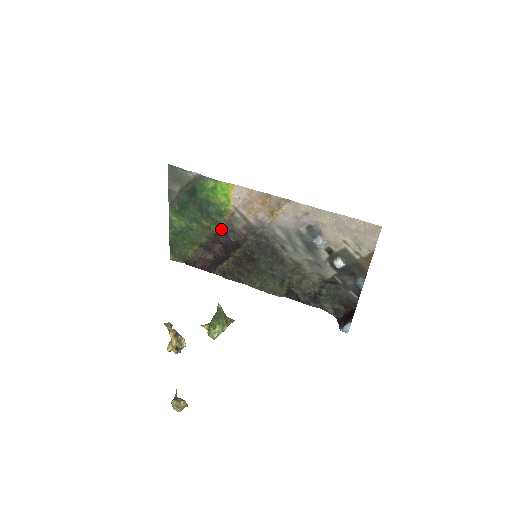
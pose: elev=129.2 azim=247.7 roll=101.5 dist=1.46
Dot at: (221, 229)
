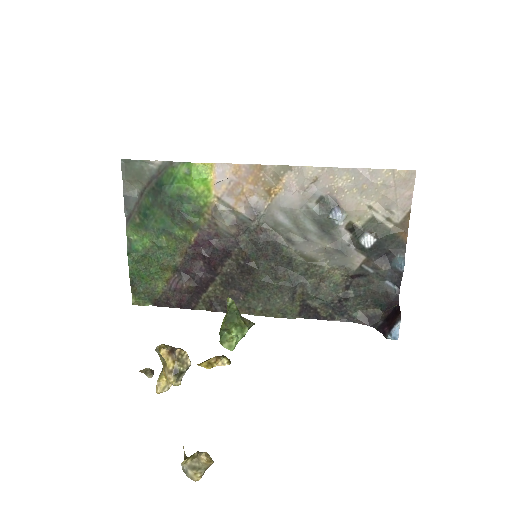
Dot at: (201, 236)
